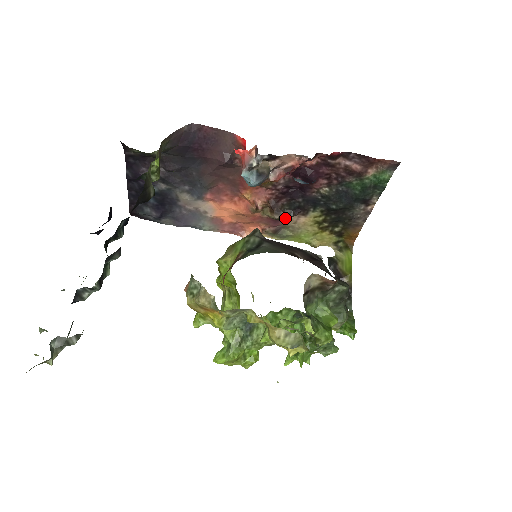
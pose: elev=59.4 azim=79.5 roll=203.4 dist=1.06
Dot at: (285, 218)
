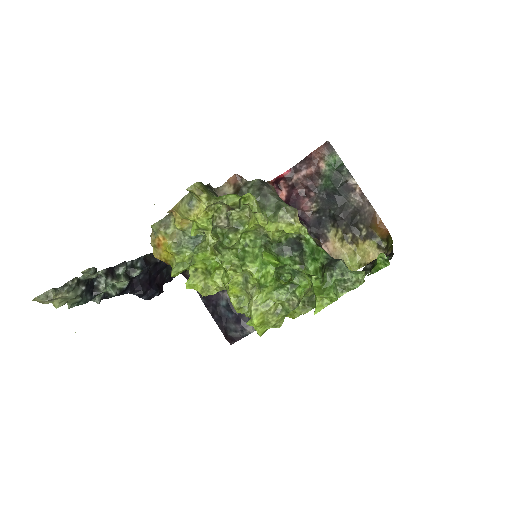
Dot at: occluded
